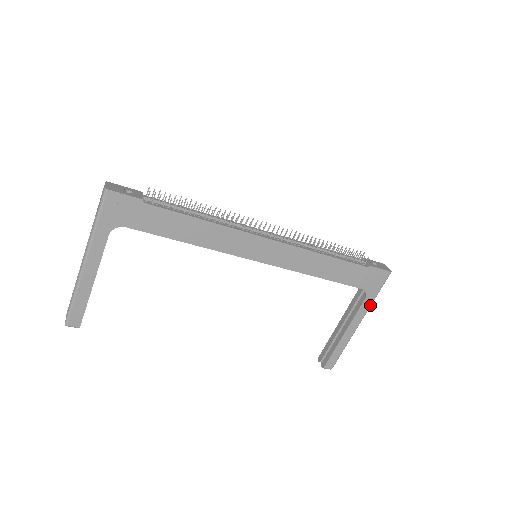
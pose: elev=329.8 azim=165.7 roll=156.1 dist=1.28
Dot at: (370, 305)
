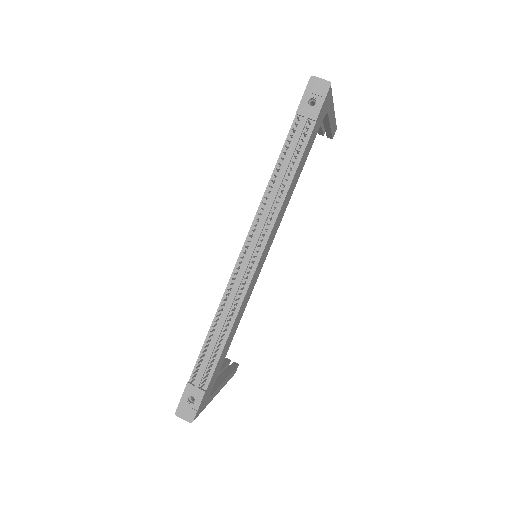
Dot at: (333, 103)
